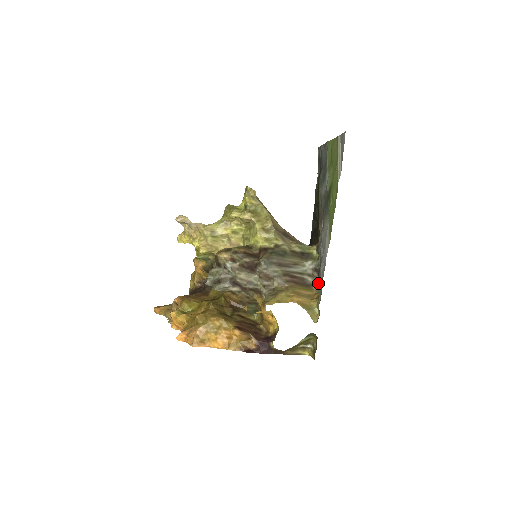
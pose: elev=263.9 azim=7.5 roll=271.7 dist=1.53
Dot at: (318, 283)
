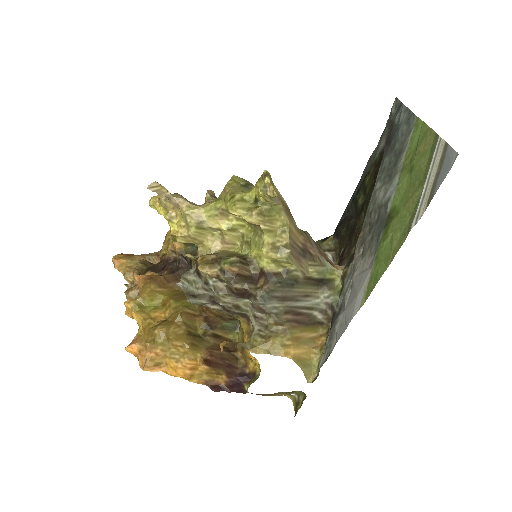
Dot at: (329, 322)
